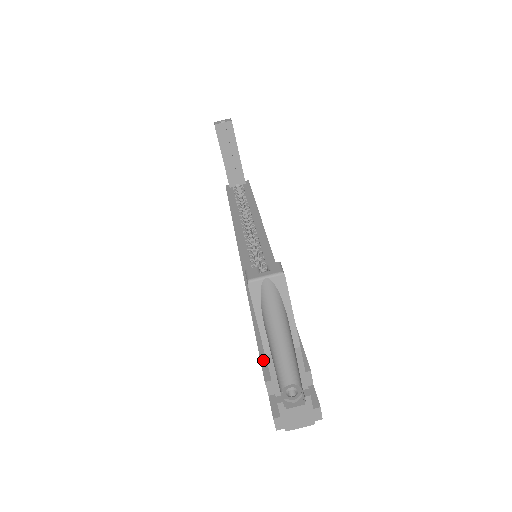
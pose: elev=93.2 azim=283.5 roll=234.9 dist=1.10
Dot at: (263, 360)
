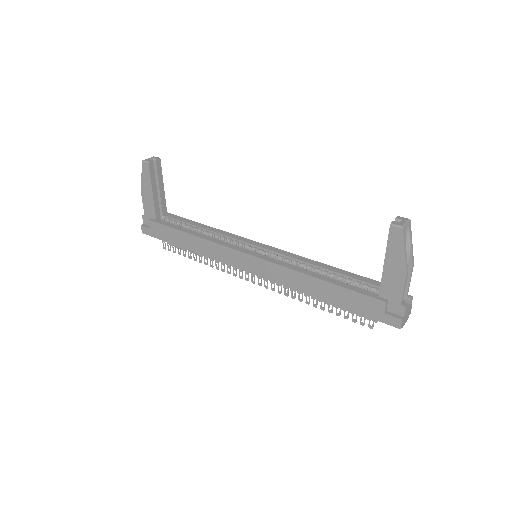
Dot at: (369, 295)
